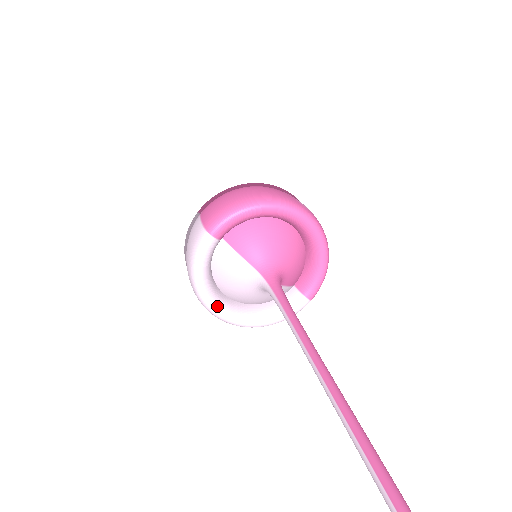
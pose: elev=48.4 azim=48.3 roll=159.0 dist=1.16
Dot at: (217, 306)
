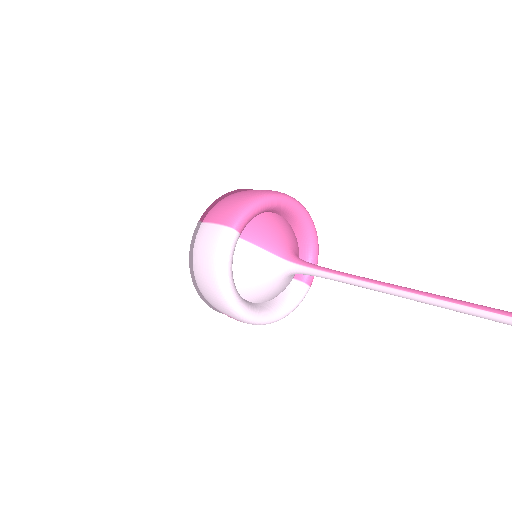
Dot at: (242, 305)
